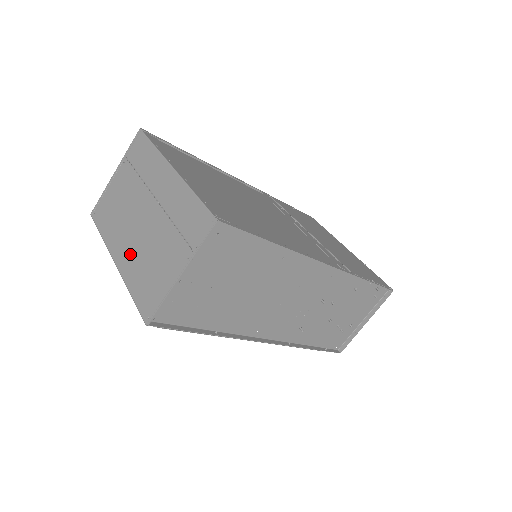
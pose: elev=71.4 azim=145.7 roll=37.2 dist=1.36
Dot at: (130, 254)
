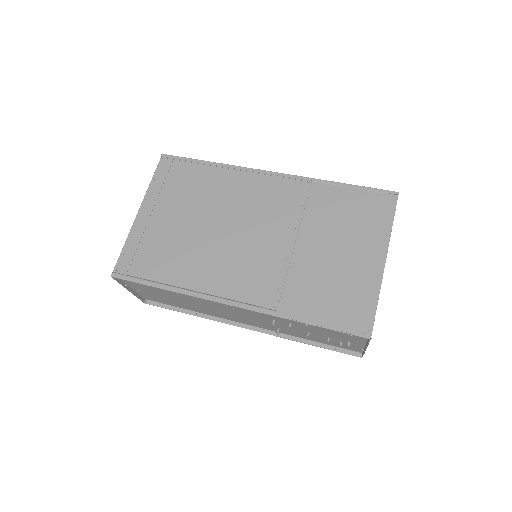
Dot at: occluded
